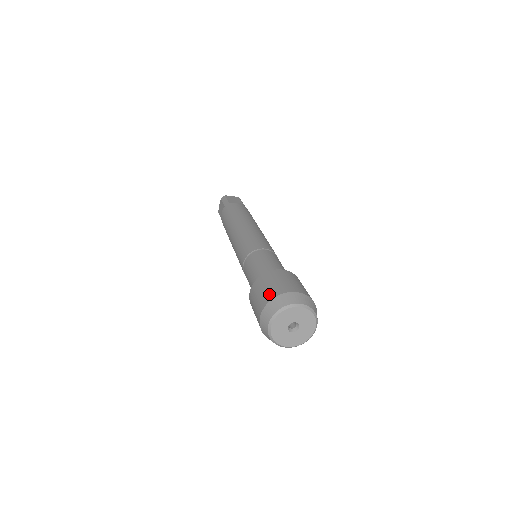
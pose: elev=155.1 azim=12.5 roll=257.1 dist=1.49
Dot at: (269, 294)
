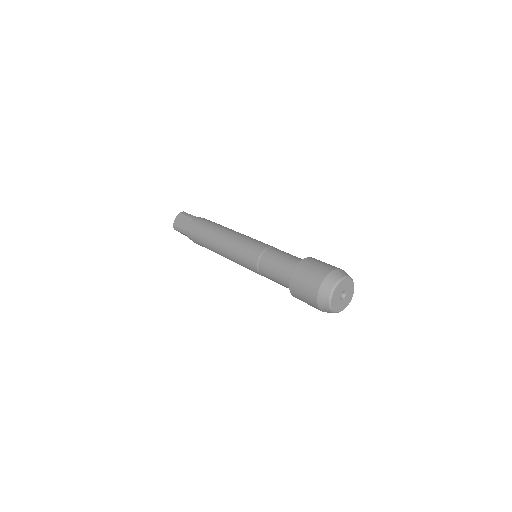
Dot at: (325, 269)
